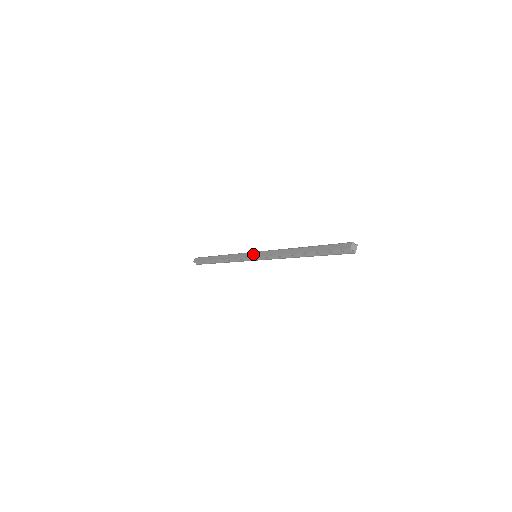
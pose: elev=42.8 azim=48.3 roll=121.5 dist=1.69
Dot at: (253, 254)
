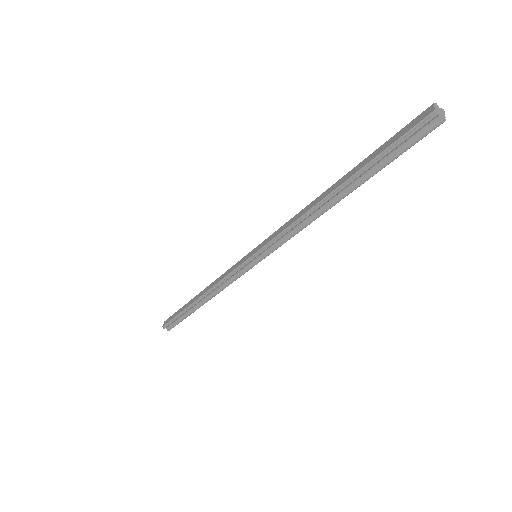
Dot at: (251, 253)
